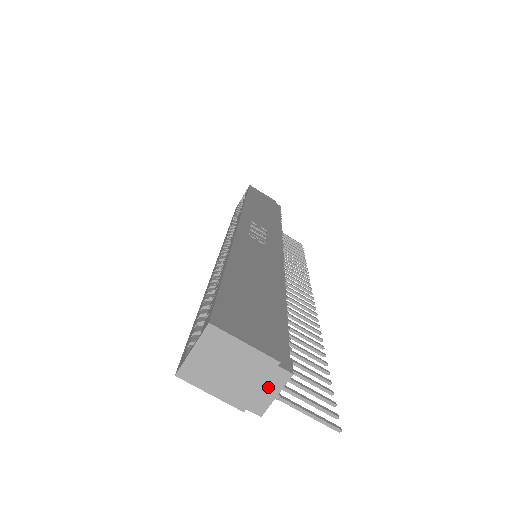
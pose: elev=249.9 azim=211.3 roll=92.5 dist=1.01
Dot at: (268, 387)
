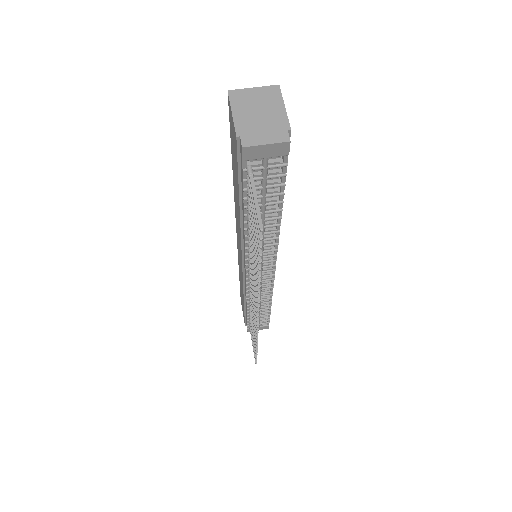
Dot at: (268, 136)
